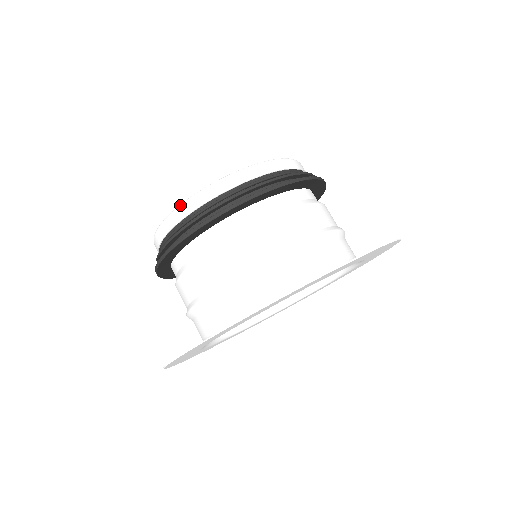
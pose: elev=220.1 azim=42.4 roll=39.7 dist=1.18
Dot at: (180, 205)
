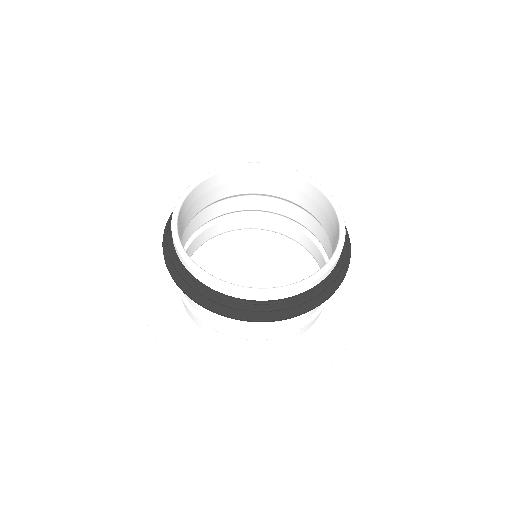
Dot at: (282, 292)
